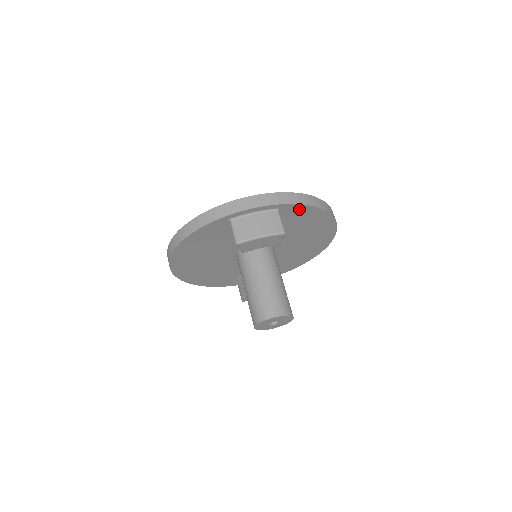
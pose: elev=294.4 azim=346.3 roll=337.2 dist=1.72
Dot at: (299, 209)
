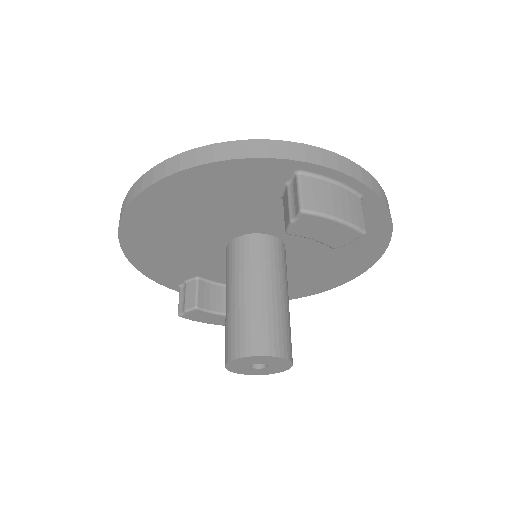
Dot at: (376, 215)
